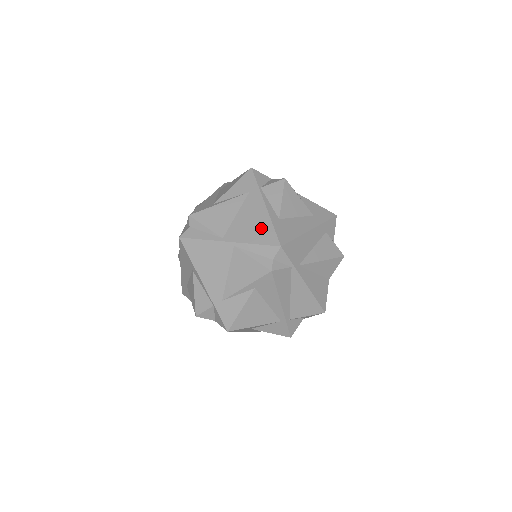
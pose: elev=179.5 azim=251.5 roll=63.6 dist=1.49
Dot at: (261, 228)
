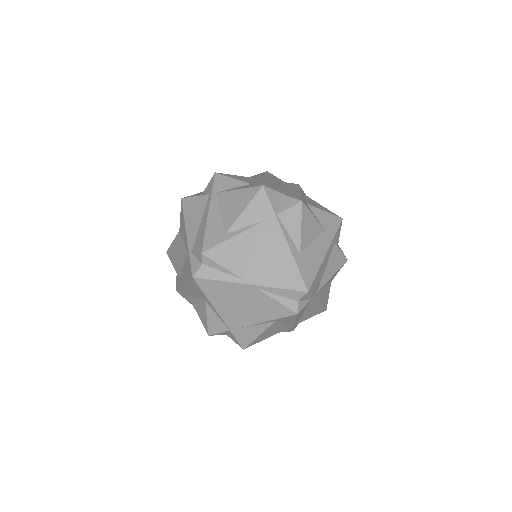
Dot at: (284, 269)
